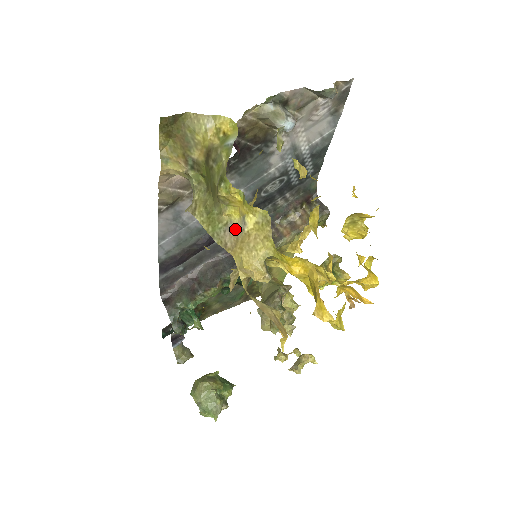
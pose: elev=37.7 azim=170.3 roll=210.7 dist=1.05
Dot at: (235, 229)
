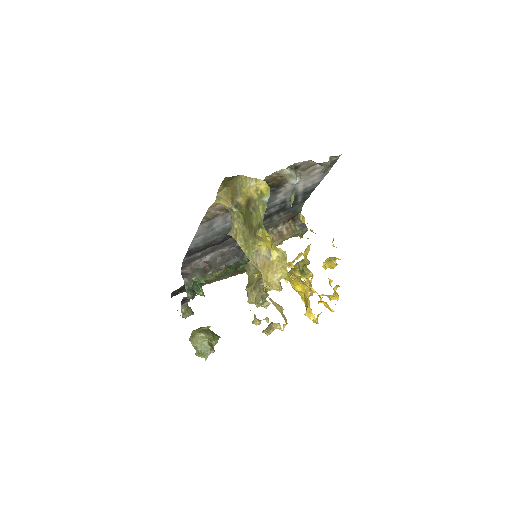
Dot at: (263, 256)
